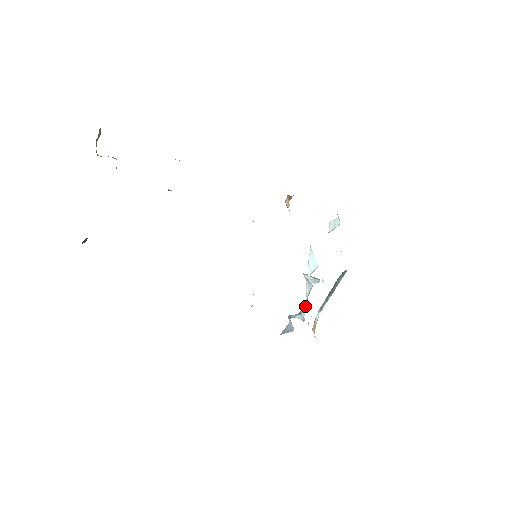
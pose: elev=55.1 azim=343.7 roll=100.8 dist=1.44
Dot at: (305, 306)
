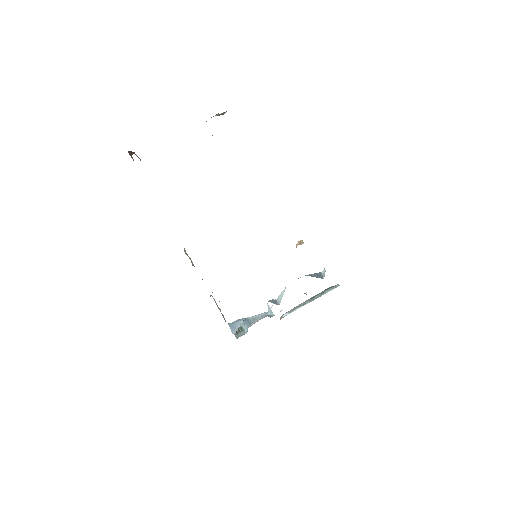
Dot at: occluded
